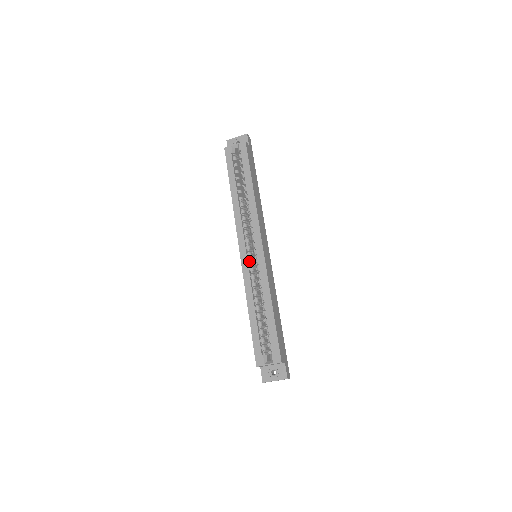
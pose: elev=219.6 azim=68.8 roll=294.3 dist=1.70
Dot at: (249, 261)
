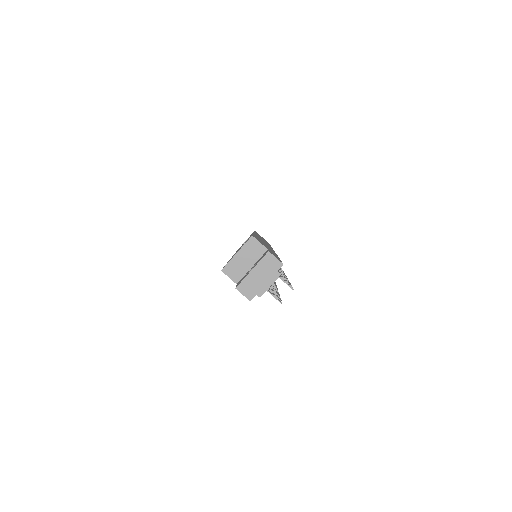
Dot at: occluded
